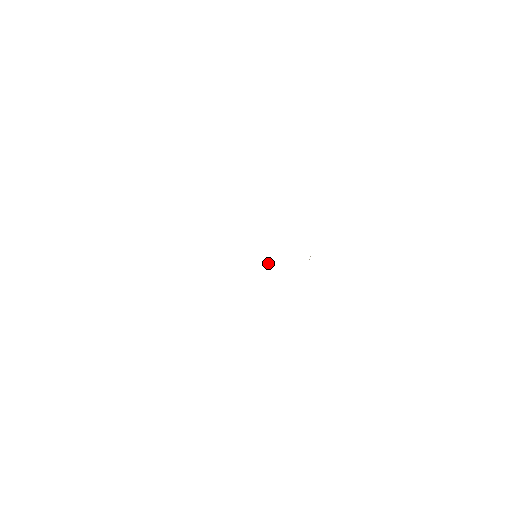
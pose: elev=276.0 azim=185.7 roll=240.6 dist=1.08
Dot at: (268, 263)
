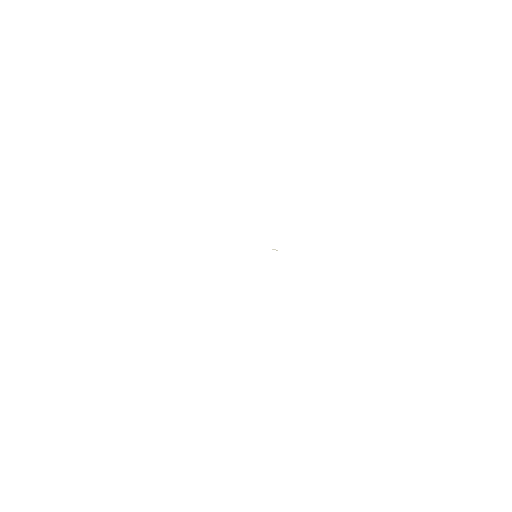
Dot at: (276, 250)
